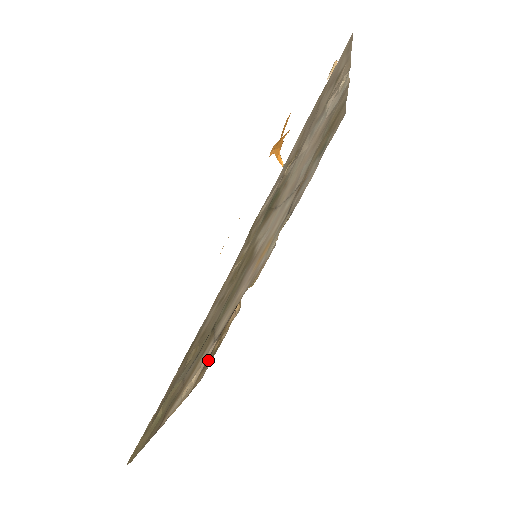
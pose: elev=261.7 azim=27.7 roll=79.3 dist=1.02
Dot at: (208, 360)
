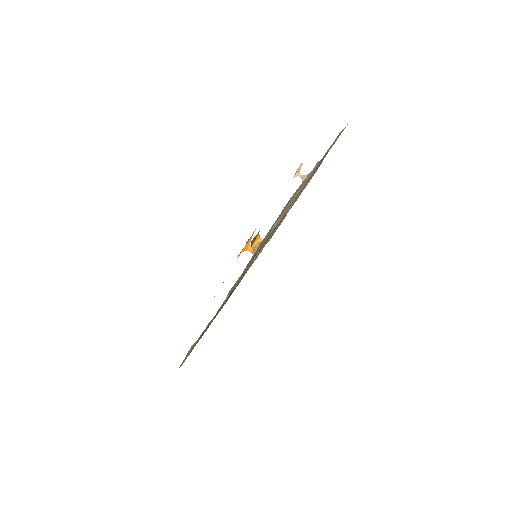
Dot at: occluded
